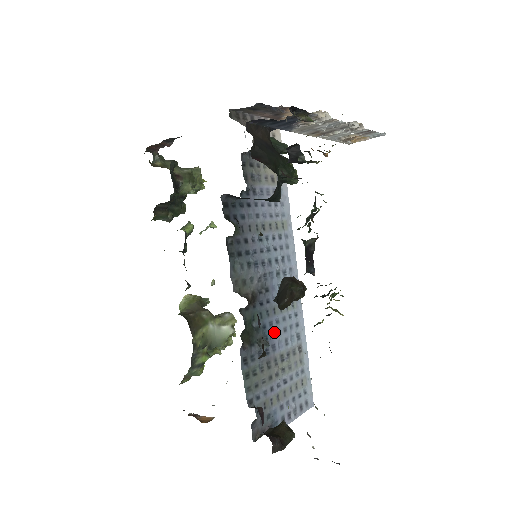
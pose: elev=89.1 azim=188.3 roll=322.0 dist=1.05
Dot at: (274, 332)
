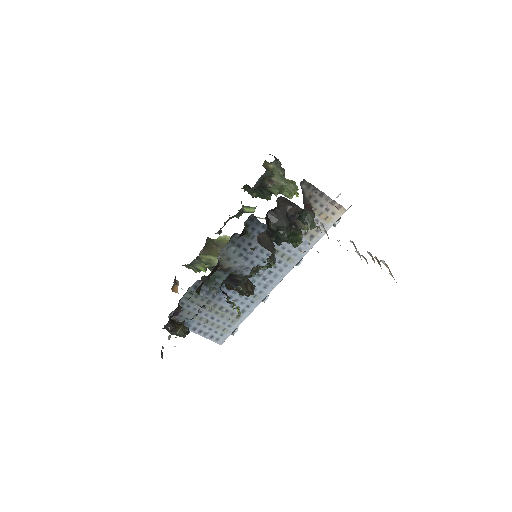
Dot at: (227, 294)
